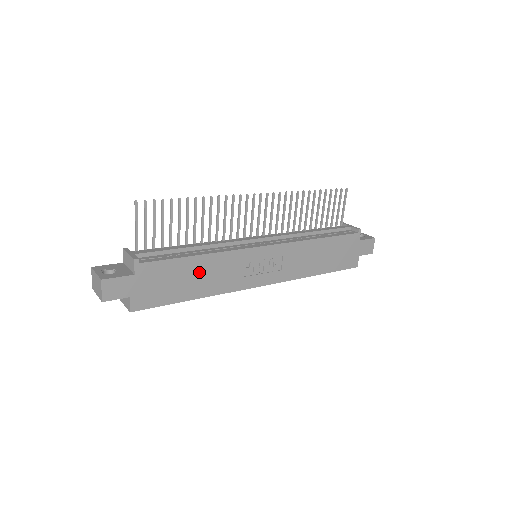
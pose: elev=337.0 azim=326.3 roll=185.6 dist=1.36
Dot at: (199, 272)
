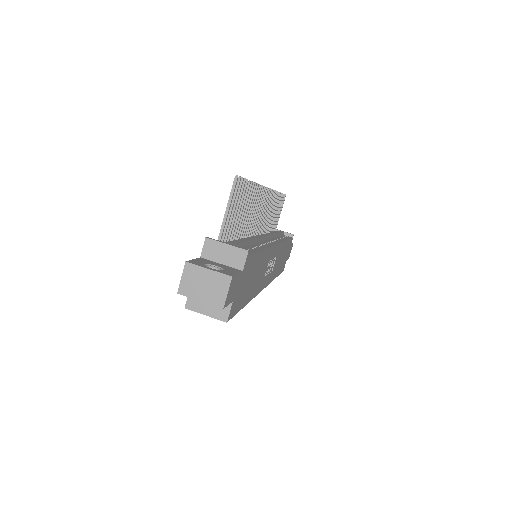
Dot at: (257, 270)
